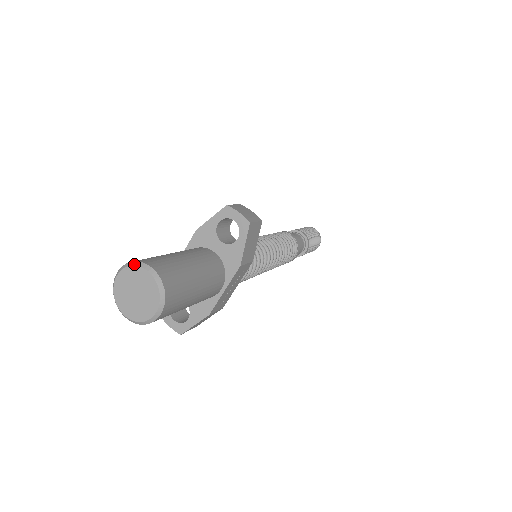
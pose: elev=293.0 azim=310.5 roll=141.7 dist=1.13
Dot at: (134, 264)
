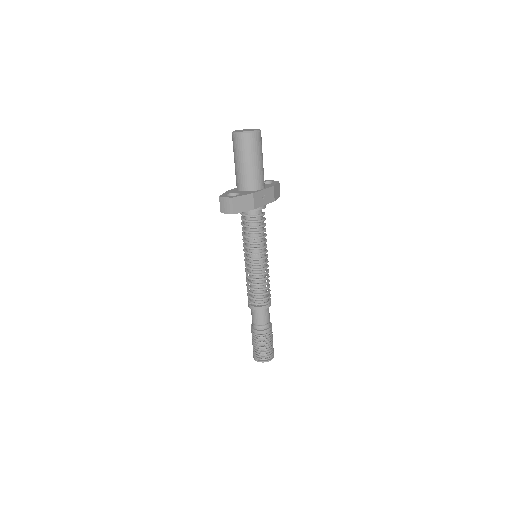
Dot at: occluded
